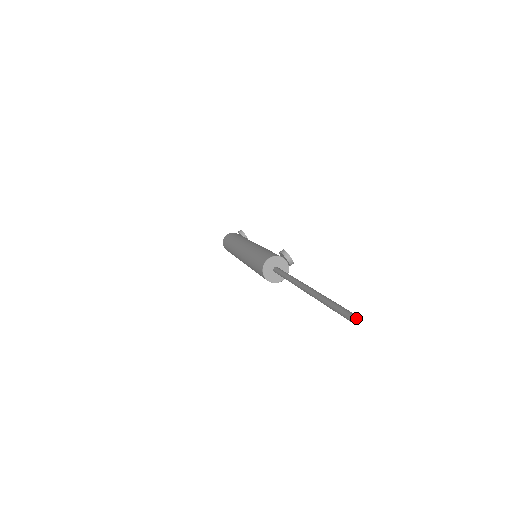
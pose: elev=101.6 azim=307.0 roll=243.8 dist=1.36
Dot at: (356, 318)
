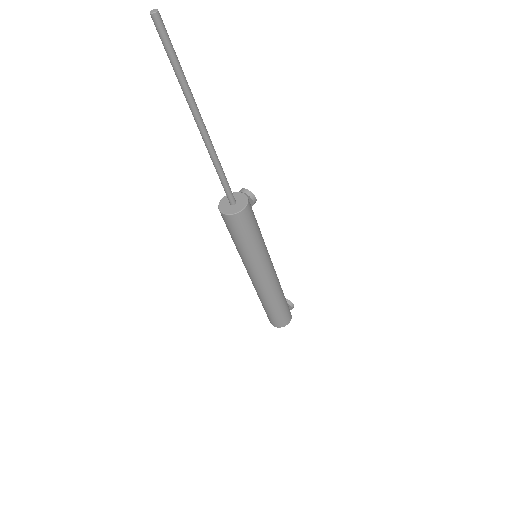
Dot at: (154, 10)
